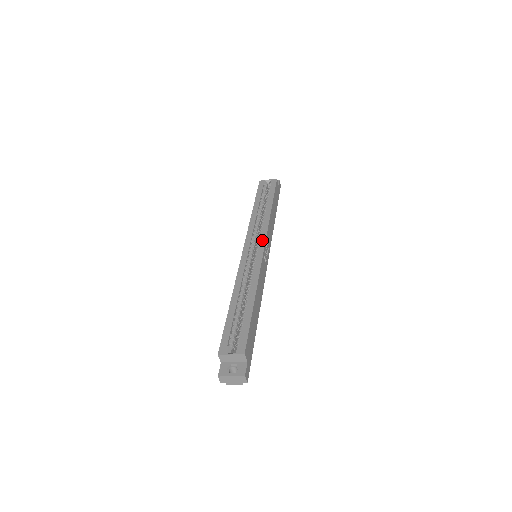
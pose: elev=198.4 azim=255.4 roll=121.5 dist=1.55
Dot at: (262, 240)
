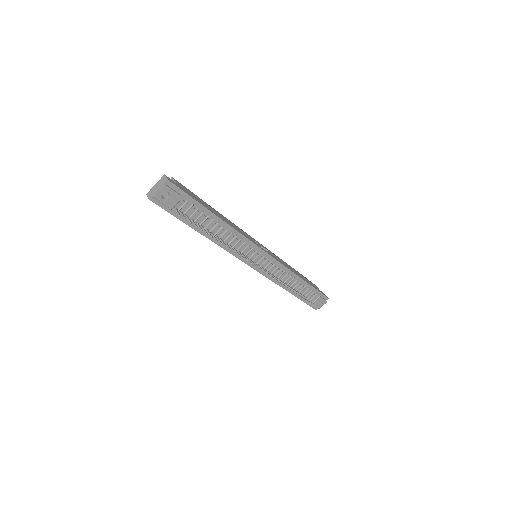
Dot at: occluded
